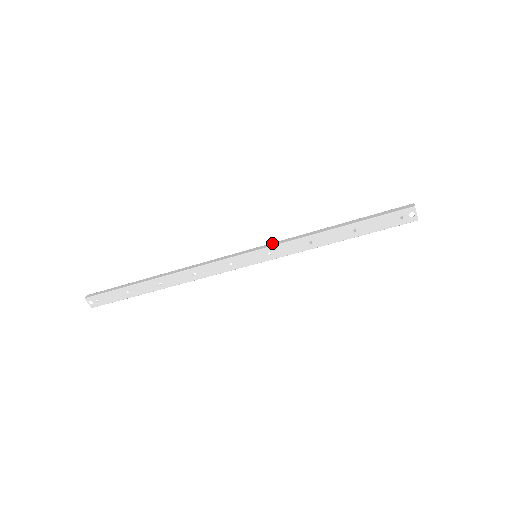
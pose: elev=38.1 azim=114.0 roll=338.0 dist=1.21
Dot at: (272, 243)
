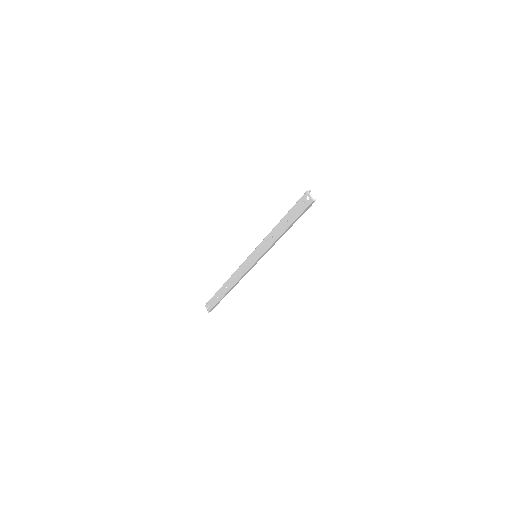
Dot at: occluded
